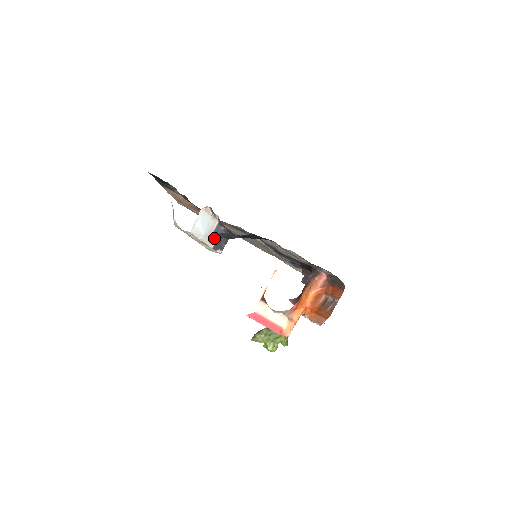
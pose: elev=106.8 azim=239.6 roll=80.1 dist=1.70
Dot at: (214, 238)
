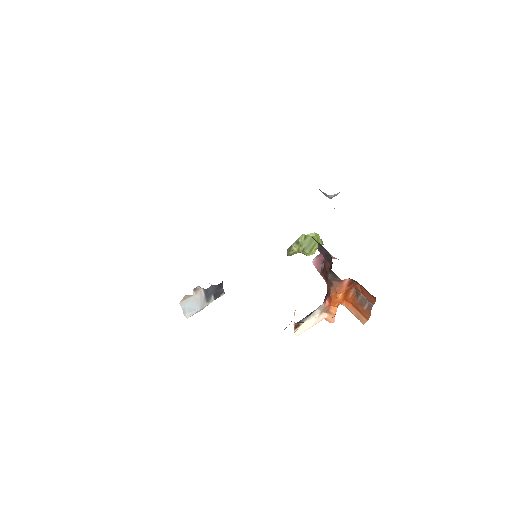
Dot at: (209, 297)
